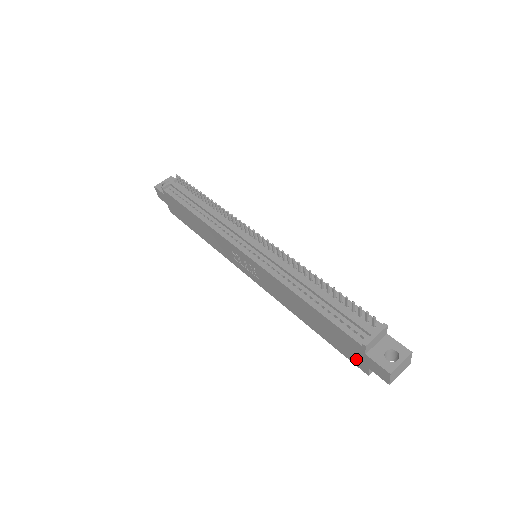
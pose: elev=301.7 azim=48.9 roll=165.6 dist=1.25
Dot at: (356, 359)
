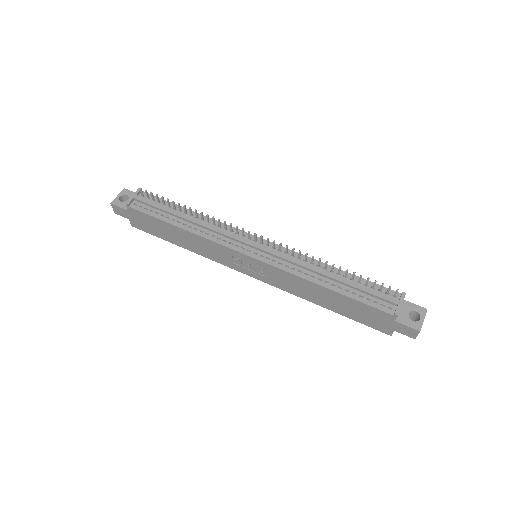
Dot at: (381, 326)
